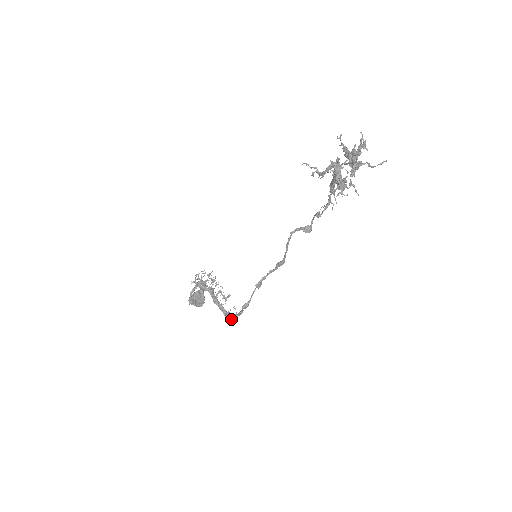
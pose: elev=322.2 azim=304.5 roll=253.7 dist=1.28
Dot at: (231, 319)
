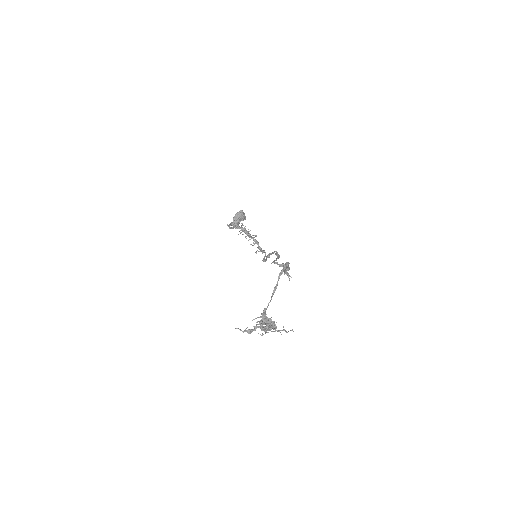
Dot at: (262, 251)
